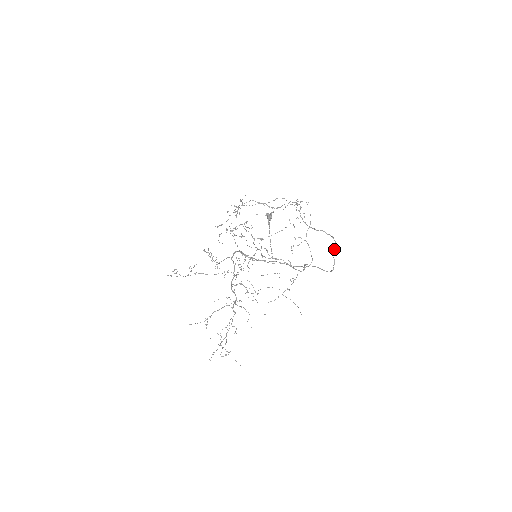
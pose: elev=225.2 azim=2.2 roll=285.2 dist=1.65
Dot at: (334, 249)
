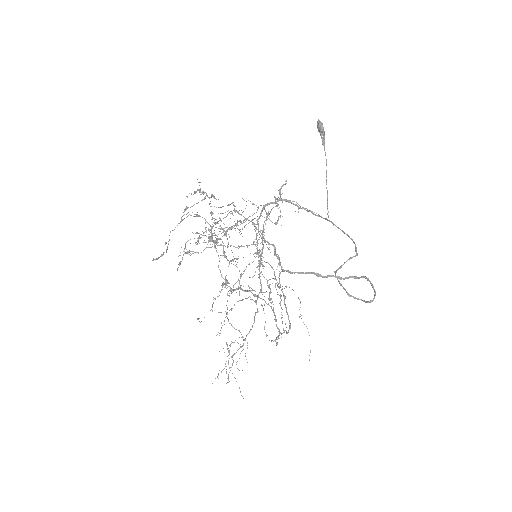
Dot at: (364, 276)
